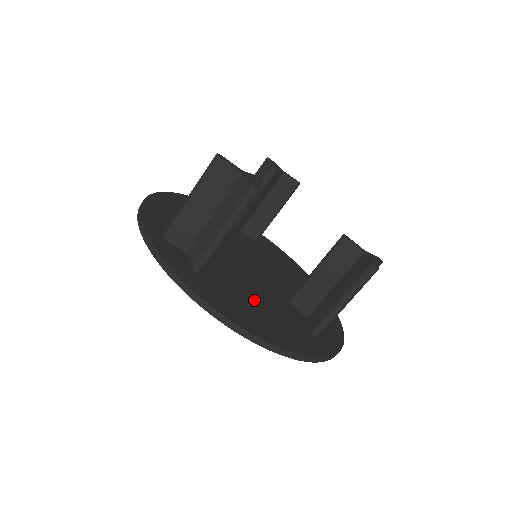
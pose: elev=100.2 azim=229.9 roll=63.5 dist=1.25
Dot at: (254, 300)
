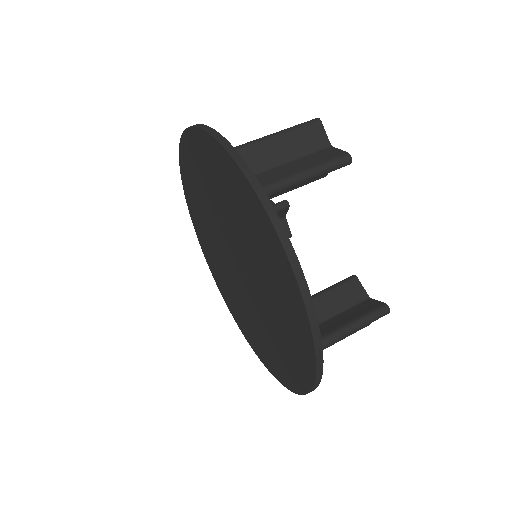
Dot at: occluded
